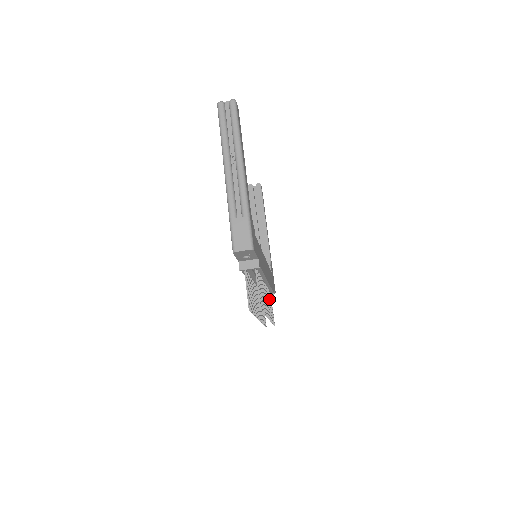
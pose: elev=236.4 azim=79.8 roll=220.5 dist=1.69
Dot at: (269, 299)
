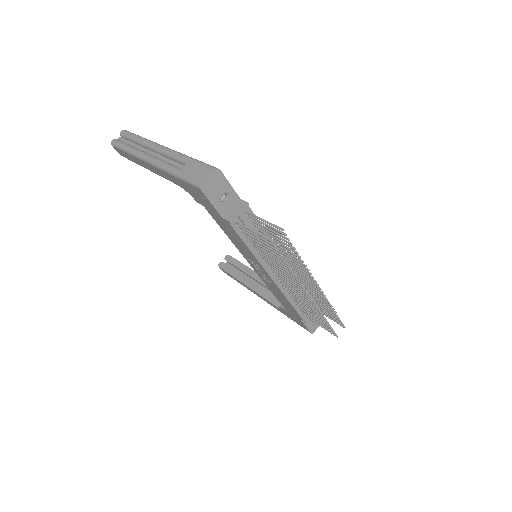
Dot at: (311, 297)
